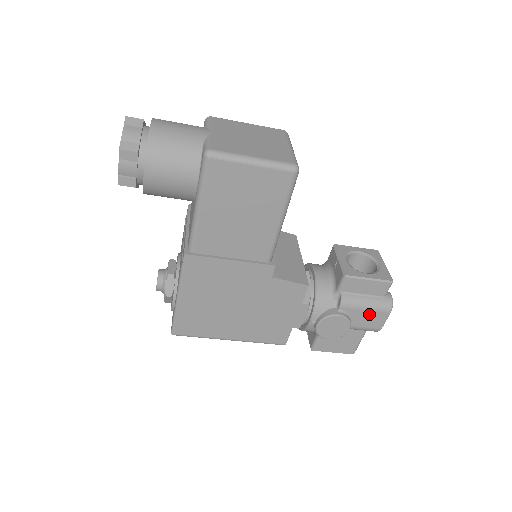
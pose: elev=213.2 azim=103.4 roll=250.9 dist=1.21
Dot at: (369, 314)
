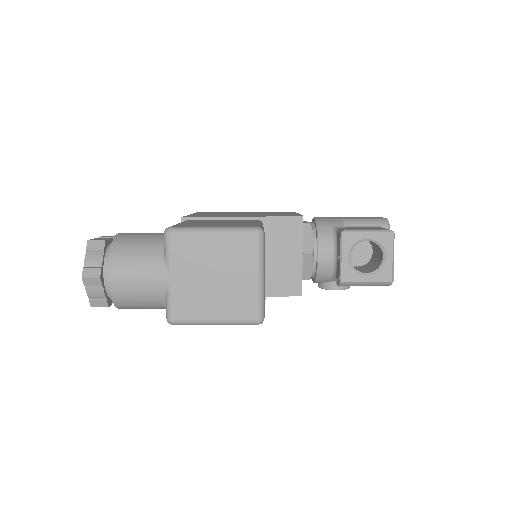
Dot at: occluded
